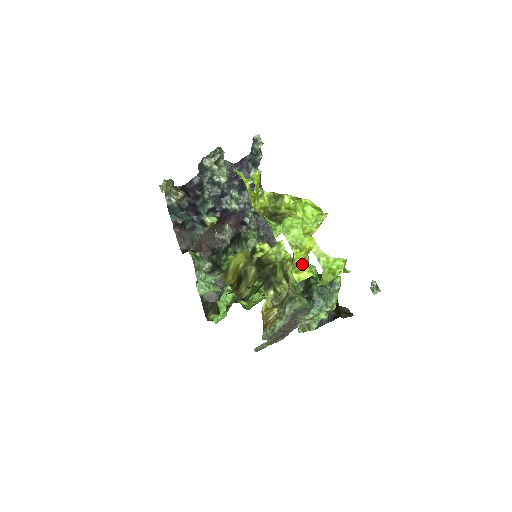
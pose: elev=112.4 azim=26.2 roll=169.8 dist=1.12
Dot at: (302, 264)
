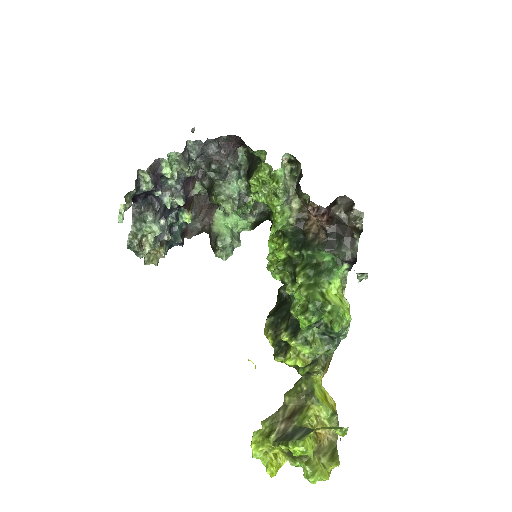
Dot at: occluded
